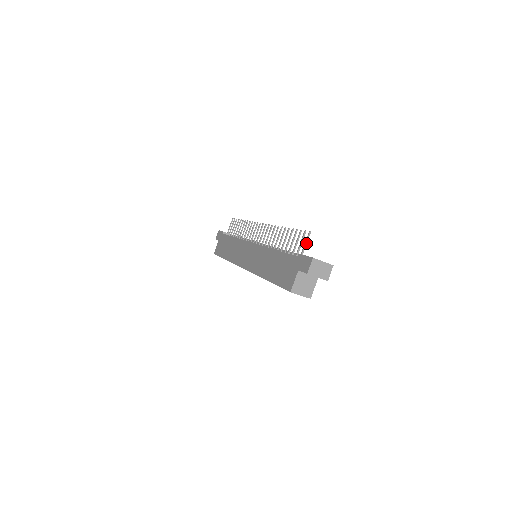
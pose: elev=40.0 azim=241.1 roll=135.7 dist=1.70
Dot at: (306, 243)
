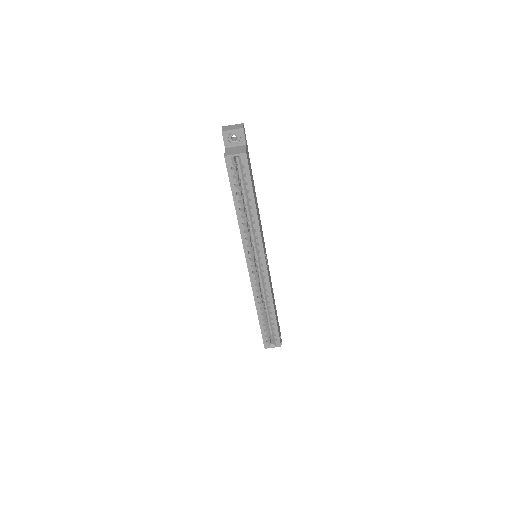
Dot at: occluded
